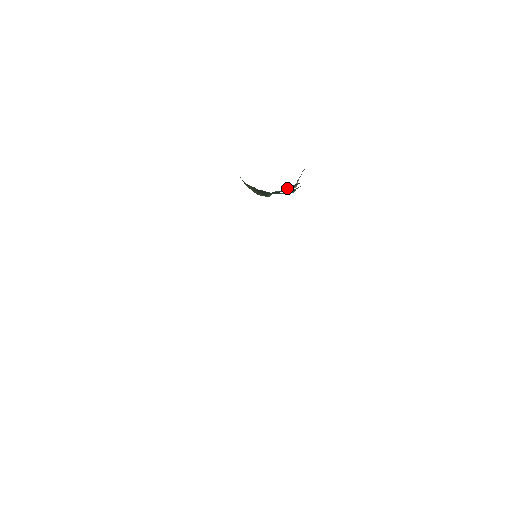
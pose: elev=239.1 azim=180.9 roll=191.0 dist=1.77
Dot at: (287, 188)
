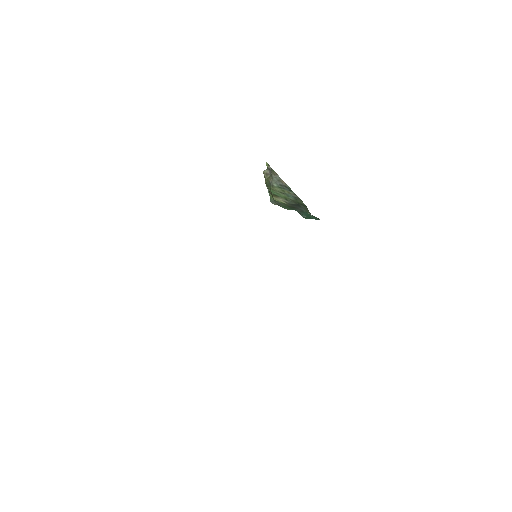
Dot at: occluded
